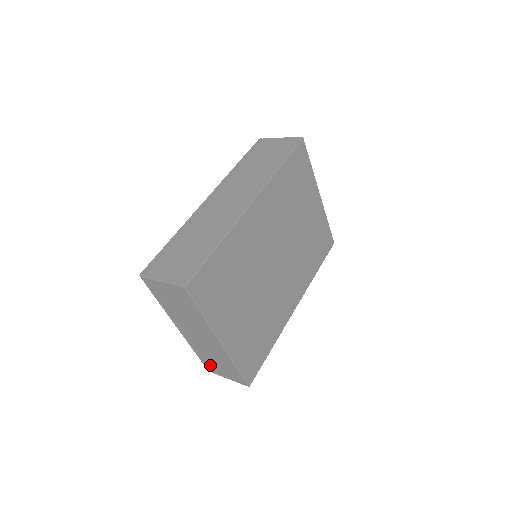
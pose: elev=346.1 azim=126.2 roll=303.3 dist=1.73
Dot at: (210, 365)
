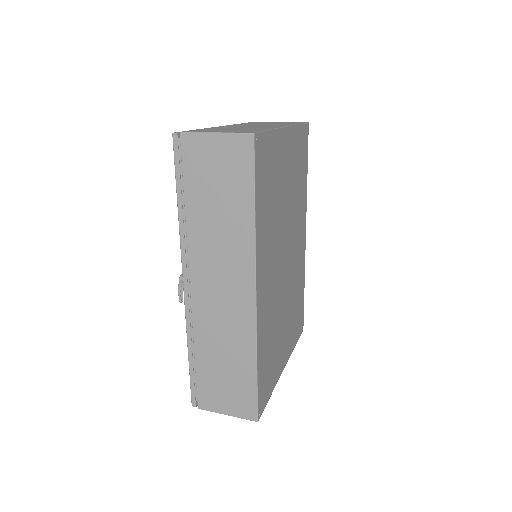
Dot at: occluded
